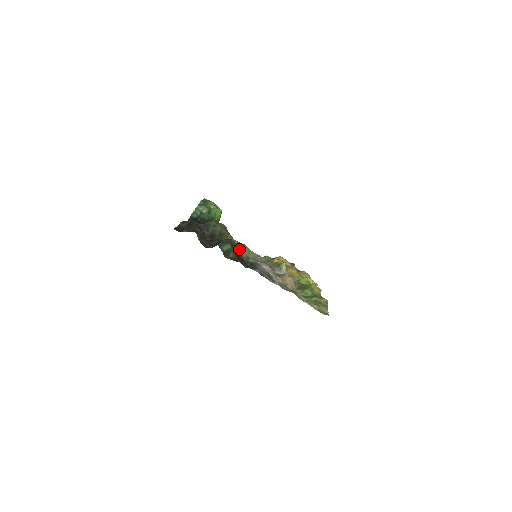
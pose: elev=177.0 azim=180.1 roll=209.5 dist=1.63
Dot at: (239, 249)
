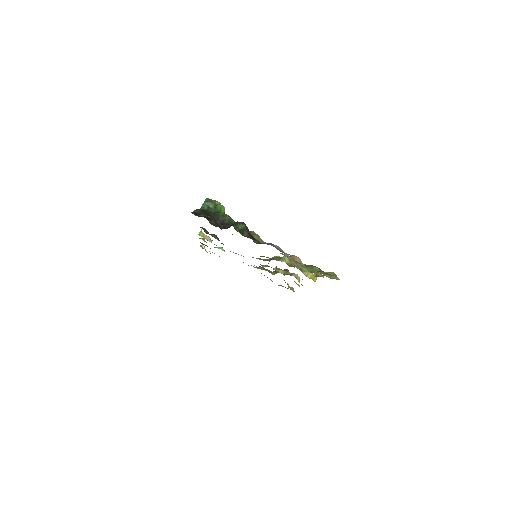
Dot at: occluded
